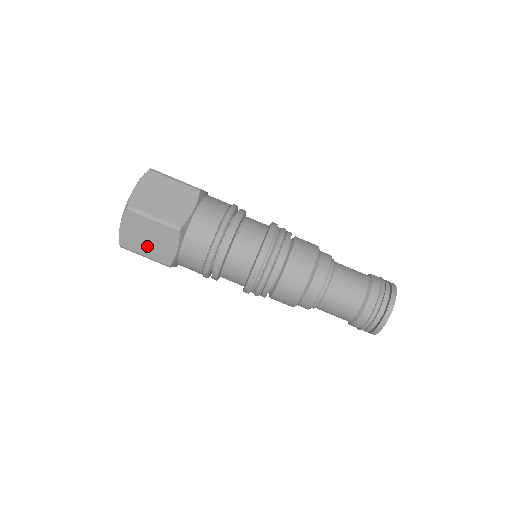
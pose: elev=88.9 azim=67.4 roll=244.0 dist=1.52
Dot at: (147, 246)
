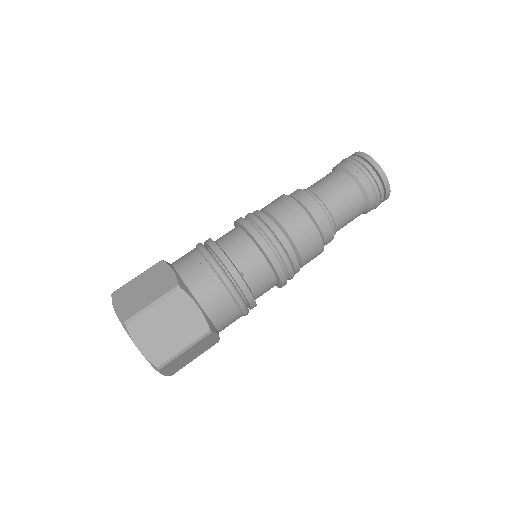
Dot at: (193, 356)
